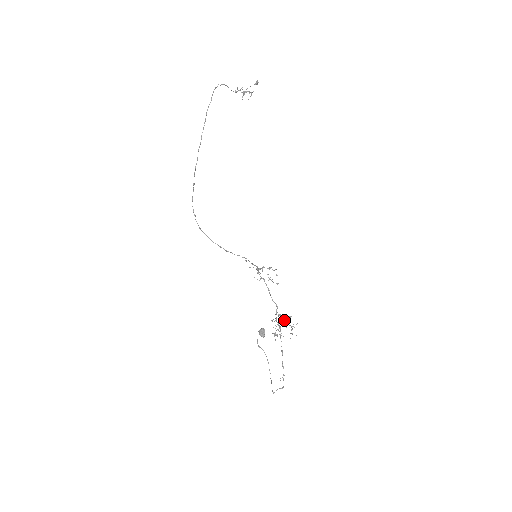
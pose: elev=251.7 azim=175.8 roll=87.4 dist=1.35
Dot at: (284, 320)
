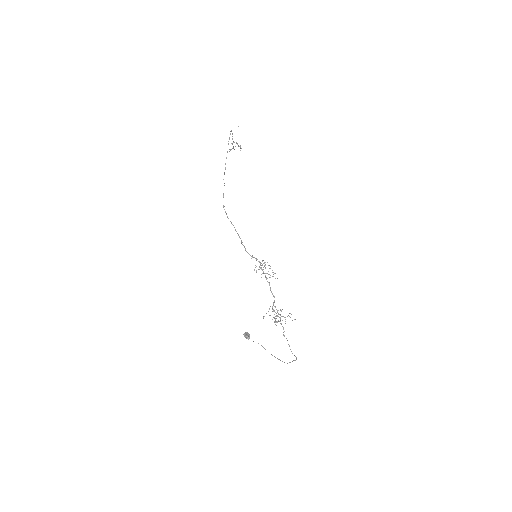
Dot at: occluded
